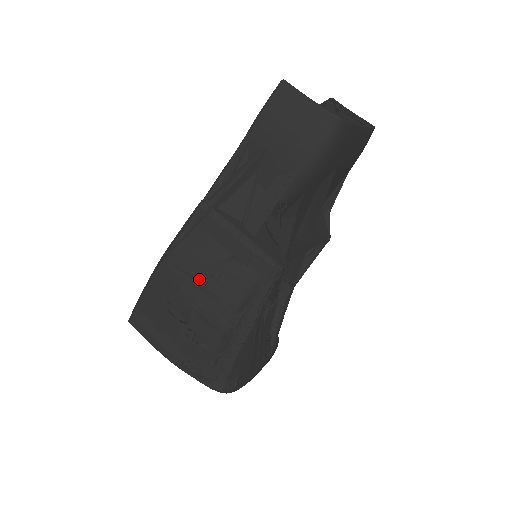
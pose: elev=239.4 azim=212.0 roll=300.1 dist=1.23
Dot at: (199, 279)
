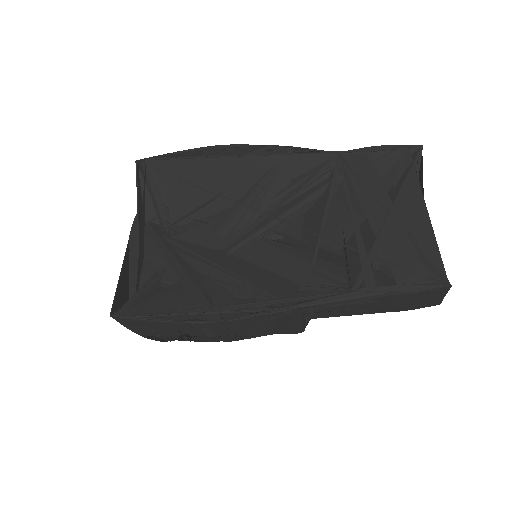
Dot at: (236, 333)
